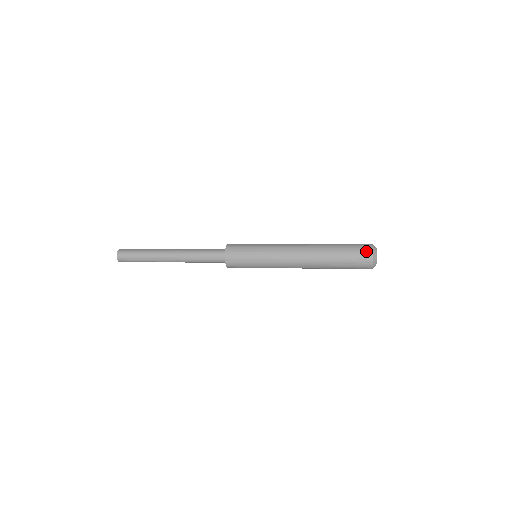
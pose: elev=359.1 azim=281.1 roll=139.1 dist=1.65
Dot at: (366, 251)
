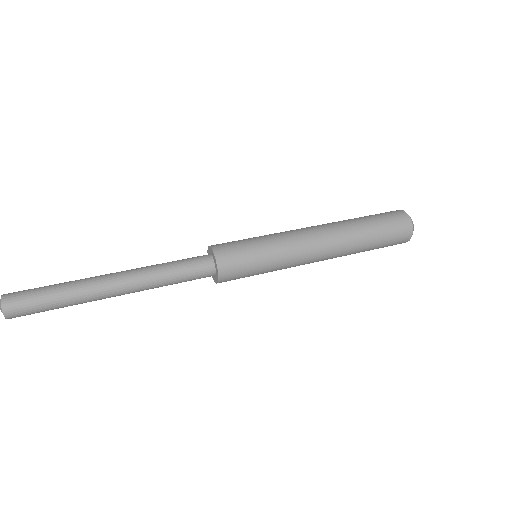
Dot at: (405, 228)
